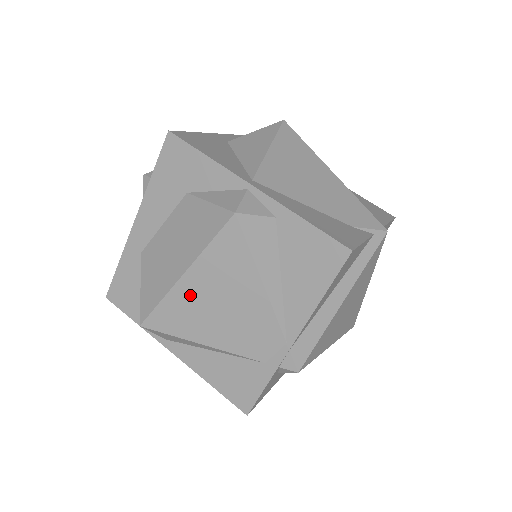
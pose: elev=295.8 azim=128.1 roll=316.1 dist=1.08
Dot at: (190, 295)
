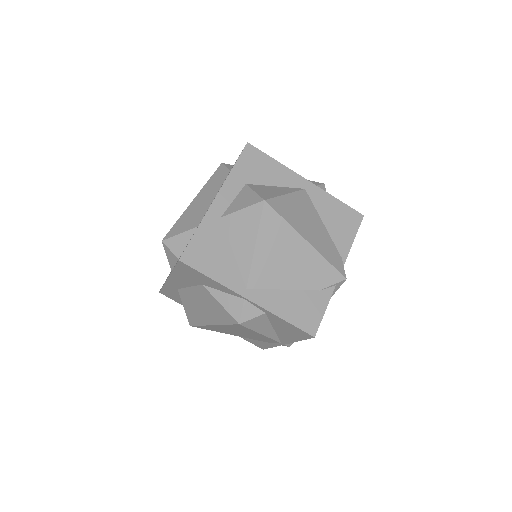
Dot at: (218, 328)
